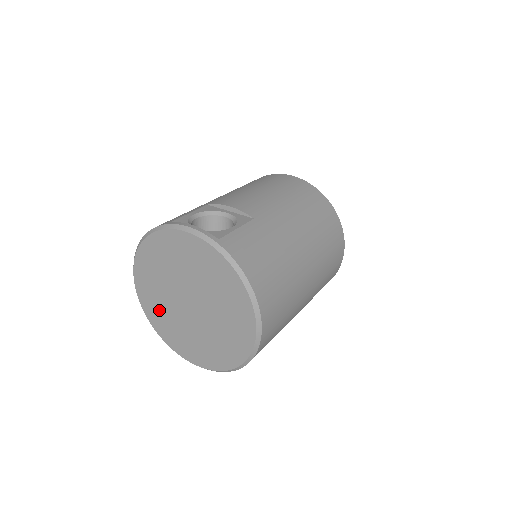
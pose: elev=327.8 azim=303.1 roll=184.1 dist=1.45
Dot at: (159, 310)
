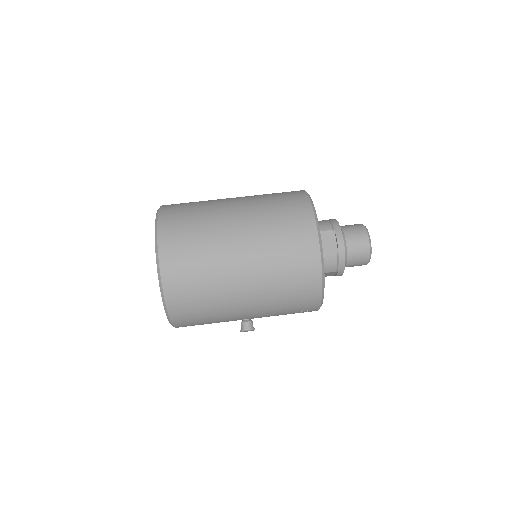
Dot at: occluded
